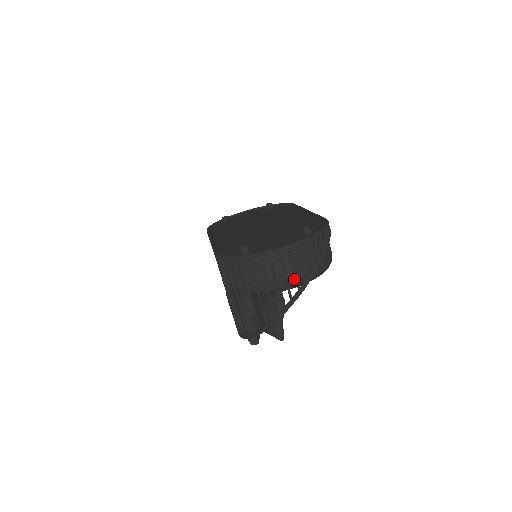
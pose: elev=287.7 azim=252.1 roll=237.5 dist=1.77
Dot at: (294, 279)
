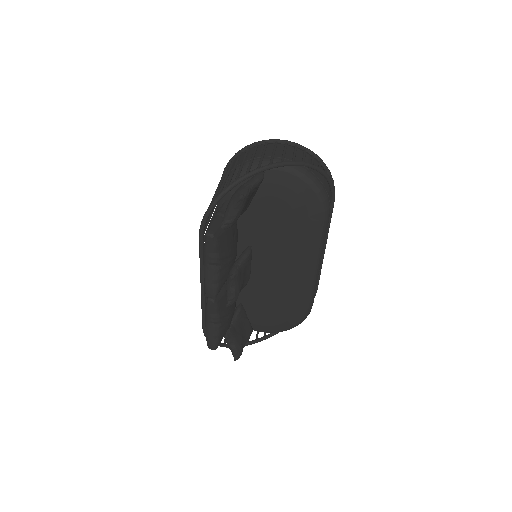
Dot at: (281, 157)
